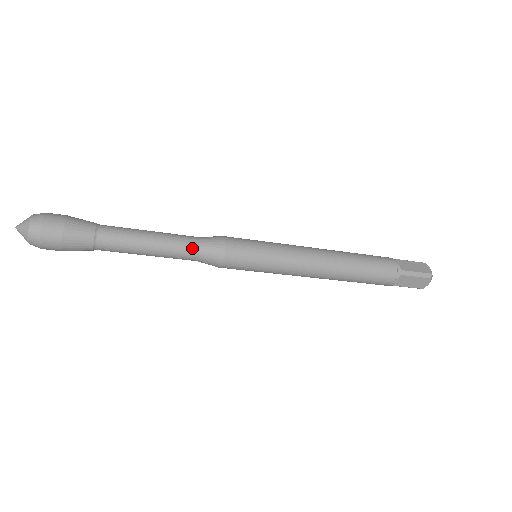
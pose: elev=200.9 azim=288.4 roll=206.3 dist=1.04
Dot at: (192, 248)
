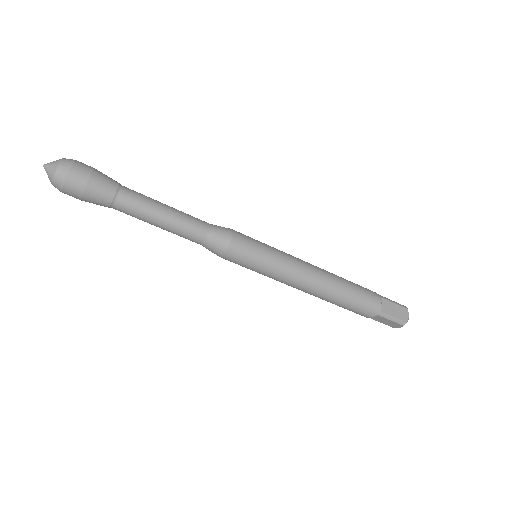
Dot at: (203, 222)
